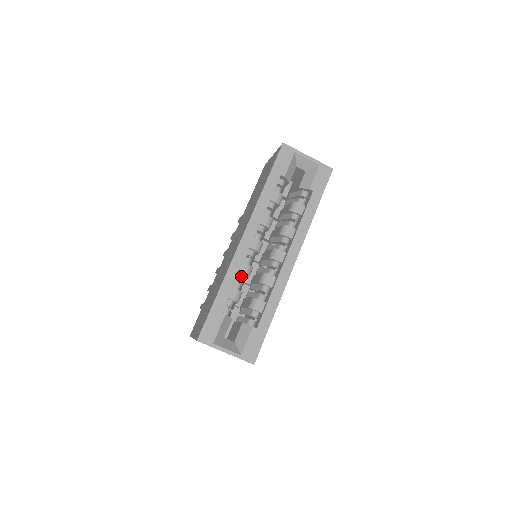
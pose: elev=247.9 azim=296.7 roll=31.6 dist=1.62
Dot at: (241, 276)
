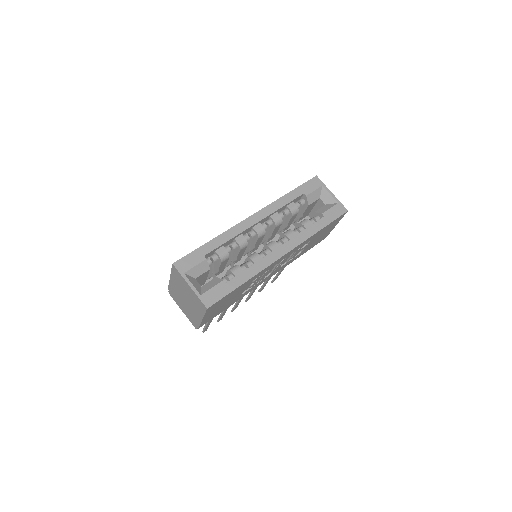
Dot at: (235, 244)
